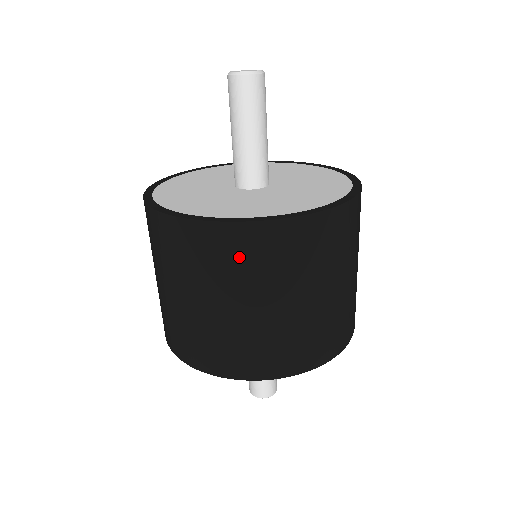
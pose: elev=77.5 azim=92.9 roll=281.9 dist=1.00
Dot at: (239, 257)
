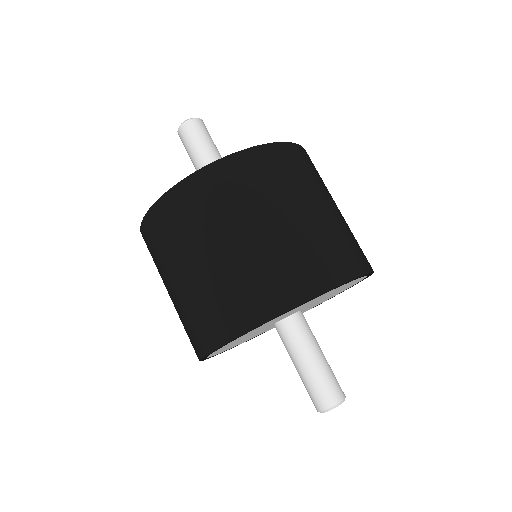
Dot at: (252, 178)
